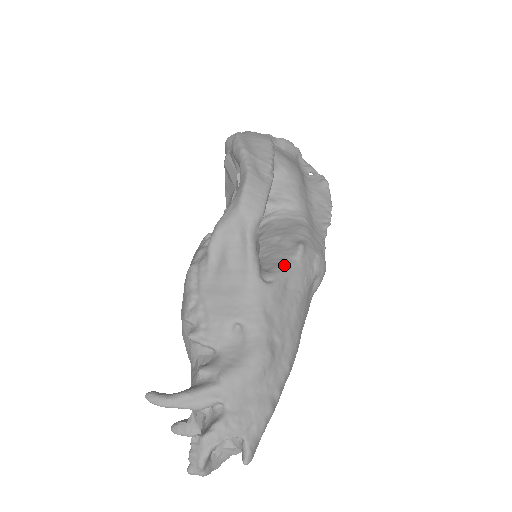
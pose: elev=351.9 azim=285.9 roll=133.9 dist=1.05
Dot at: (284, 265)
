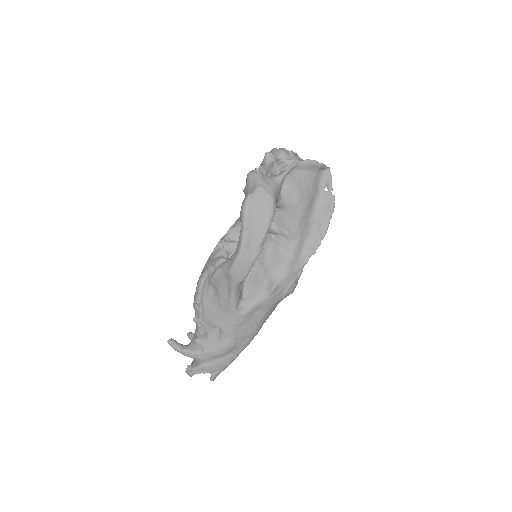
Dot at: (257, 299)
